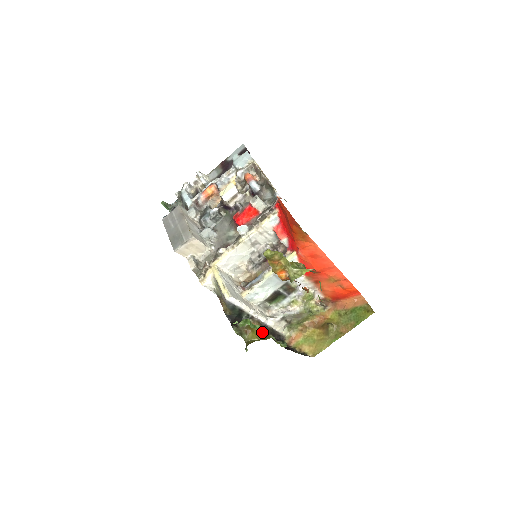
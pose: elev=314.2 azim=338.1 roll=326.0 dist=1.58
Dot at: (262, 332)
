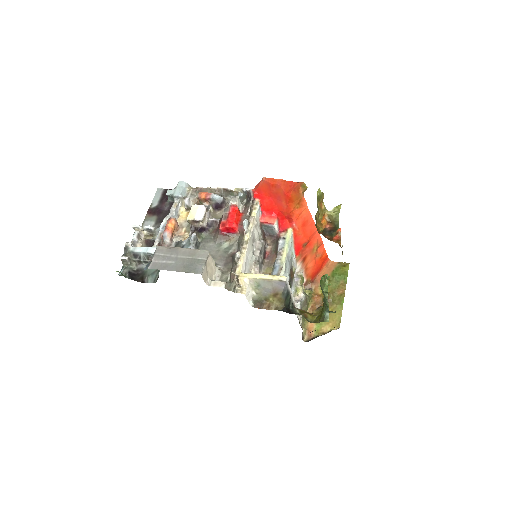
Dot at: (311, 313)
